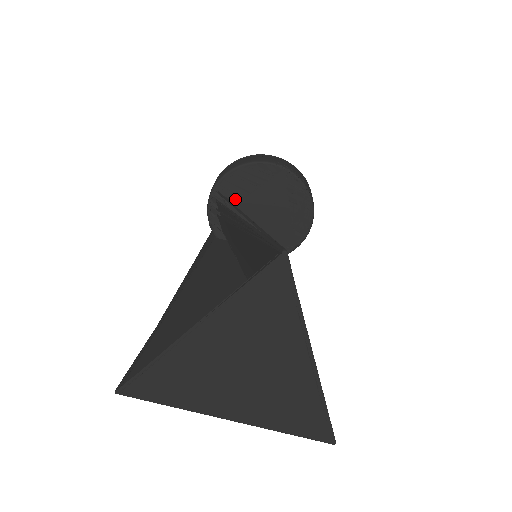
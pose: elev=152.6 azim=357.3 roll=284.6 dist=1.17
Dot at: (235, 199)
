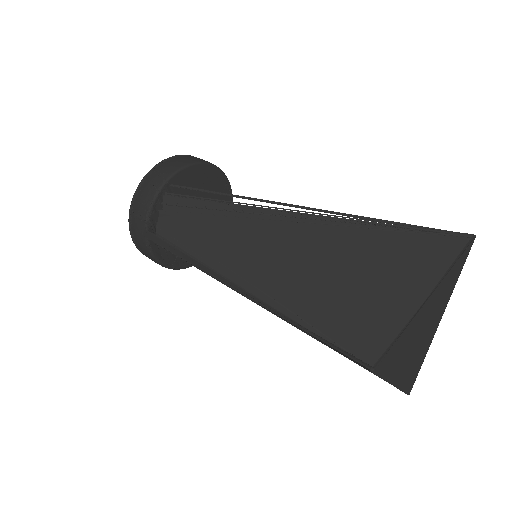
Dot at: occluded
